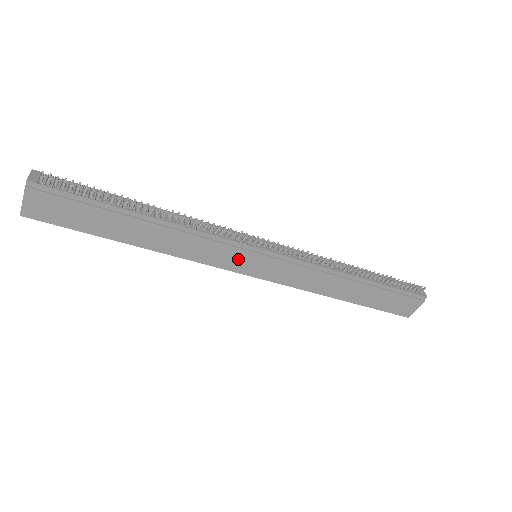
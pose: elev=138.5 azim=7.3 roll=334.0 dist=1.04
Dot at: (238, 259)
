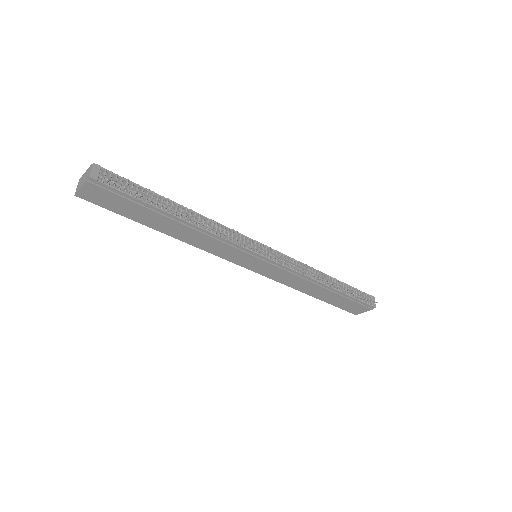
Dot at: (241, 258)
